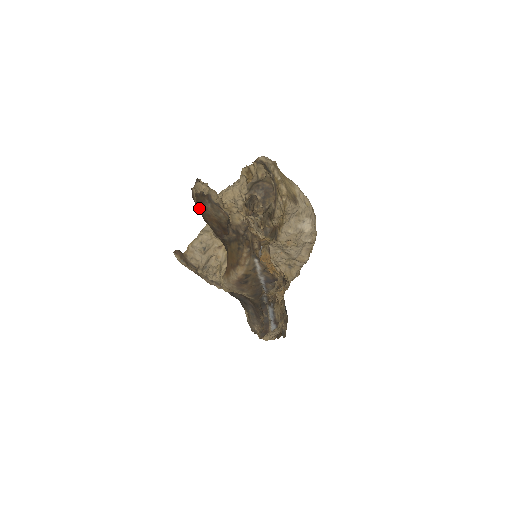
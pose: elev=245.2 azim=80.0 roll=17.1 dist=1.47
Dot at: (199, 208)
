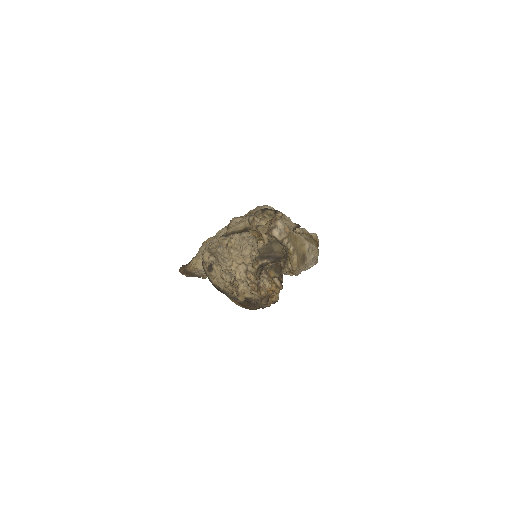
Dot at: occluded
